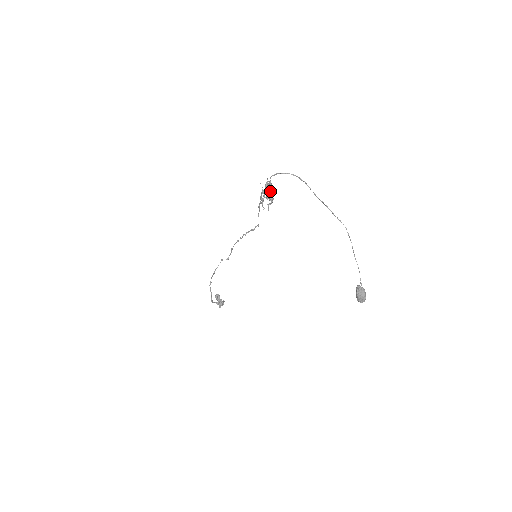
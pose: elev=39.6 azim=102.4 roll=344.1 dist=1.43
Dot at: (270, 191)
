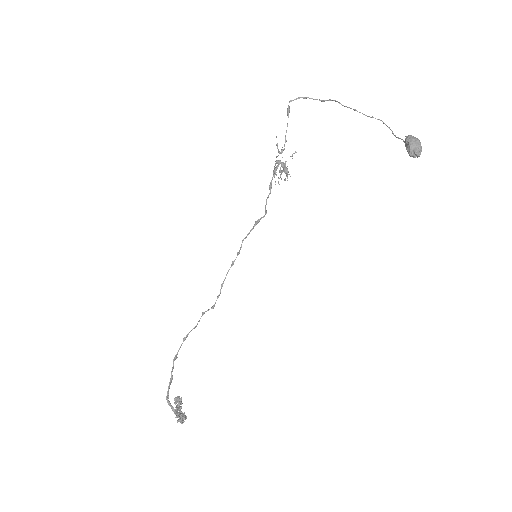
Dot at: (287, 124)
